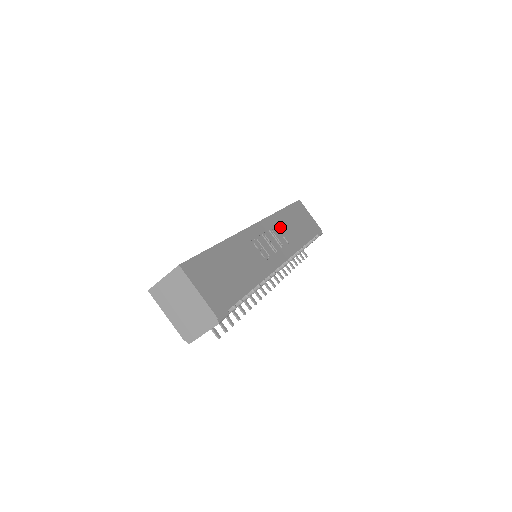
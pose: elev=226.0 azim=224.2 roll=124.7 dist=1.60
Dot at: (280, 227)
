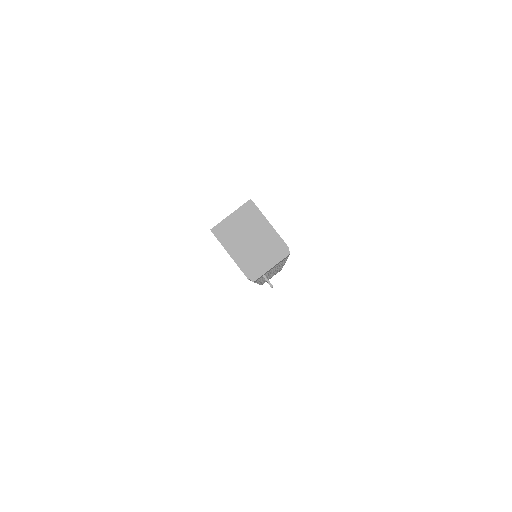
Dot at: occluded
